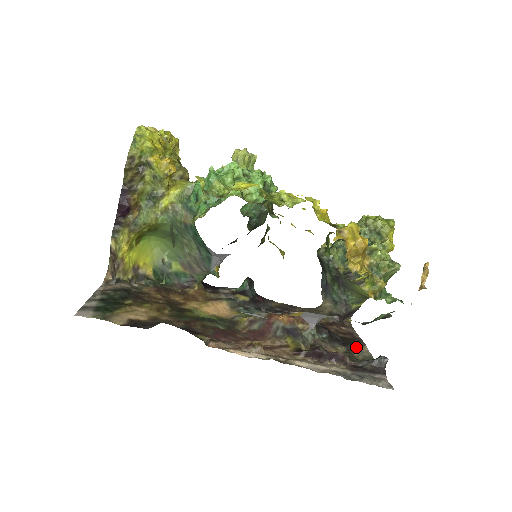
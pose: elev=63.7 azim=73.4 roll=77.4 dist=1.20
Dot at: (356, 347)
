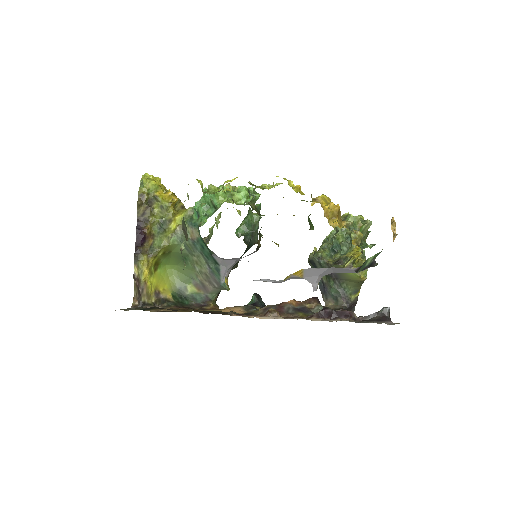
Dot at: occluded
